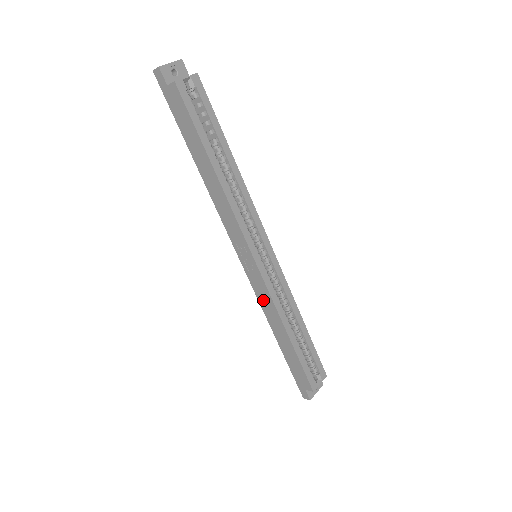
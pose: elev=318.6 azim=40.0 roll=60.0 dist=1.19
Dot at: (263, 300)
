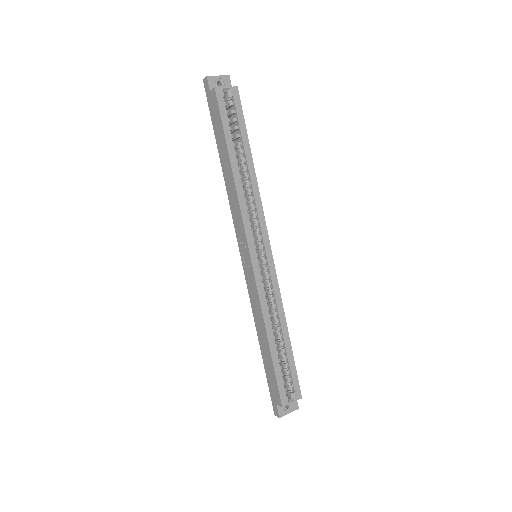
Dot at: (253, 299)
